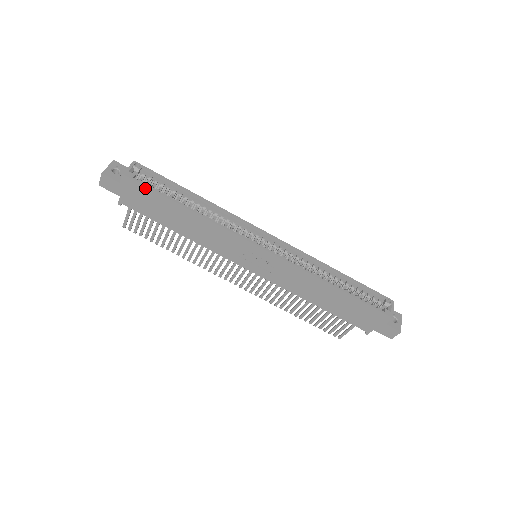
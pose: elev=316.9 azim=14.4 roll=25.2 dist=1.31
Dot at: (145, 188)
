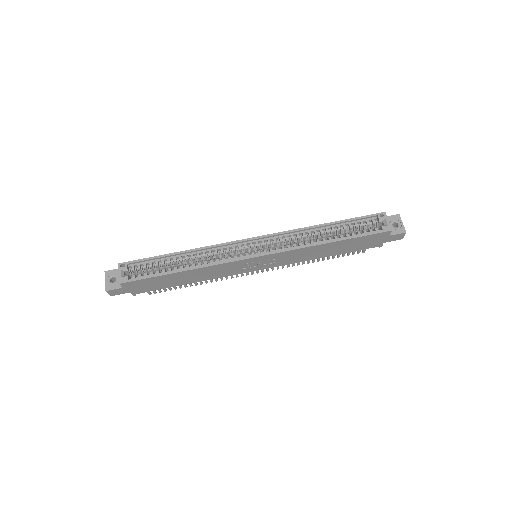
Dot at: (142, 280)
